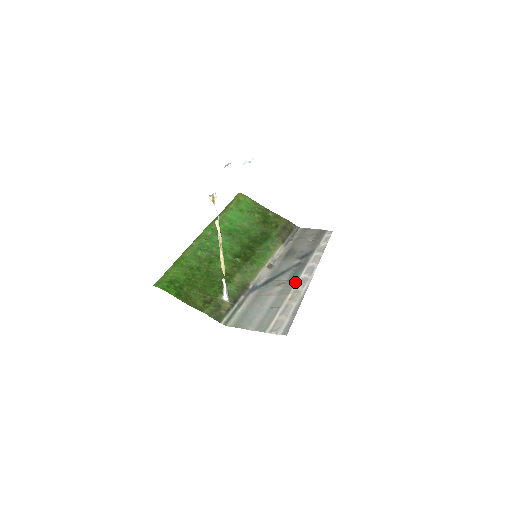
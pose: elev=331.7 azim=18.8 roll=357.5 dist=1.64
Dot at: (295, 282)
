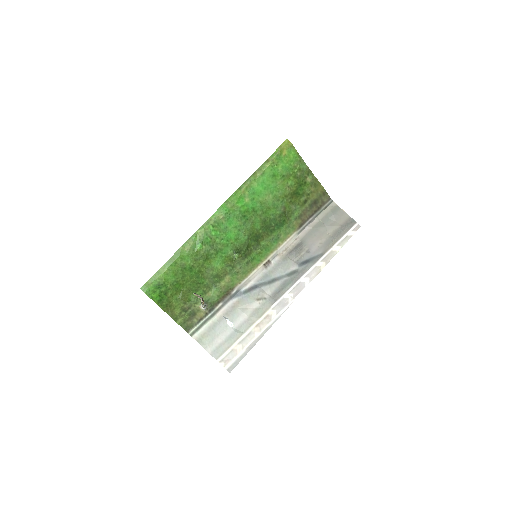
Dot at: (274, 302)
